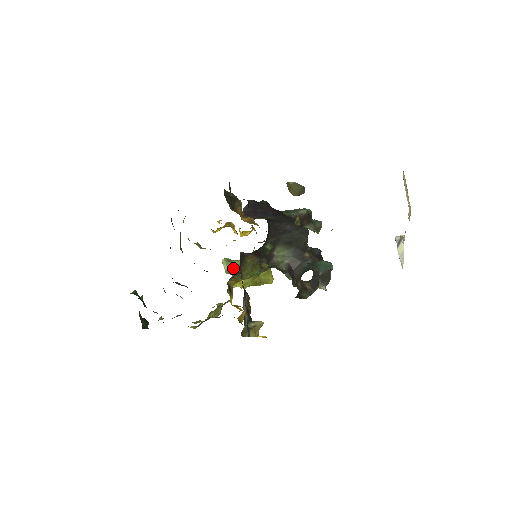
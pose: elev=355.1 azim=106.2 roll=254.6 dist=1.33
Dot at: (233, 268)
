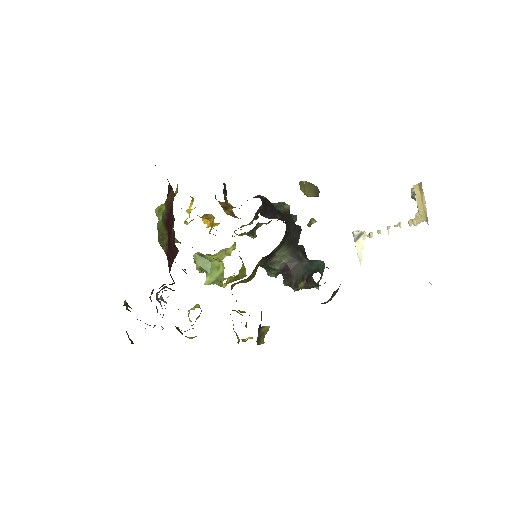
Dot at: (207, 264)
